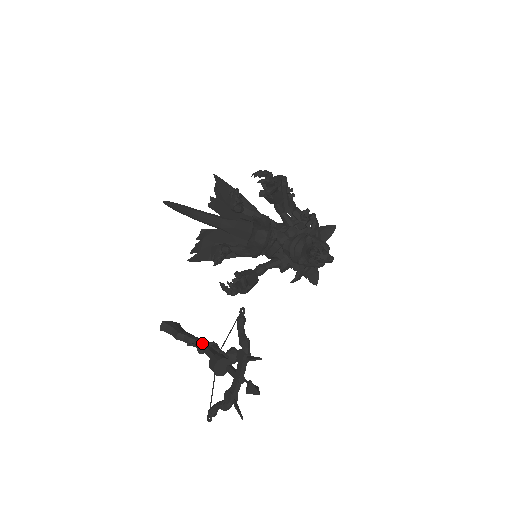
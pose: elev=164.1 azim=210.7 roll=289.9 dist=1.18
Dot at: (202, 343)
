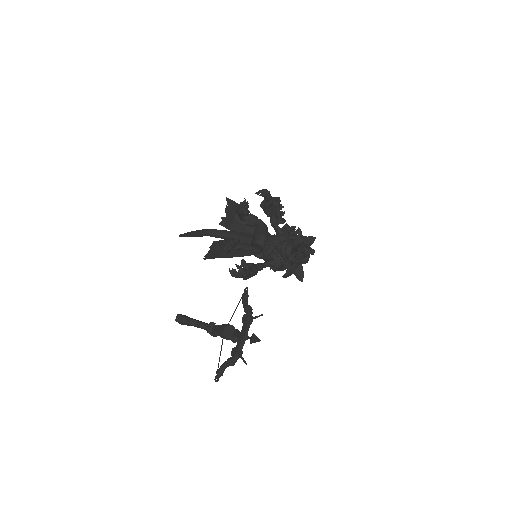
Dot at: (211, 324)
